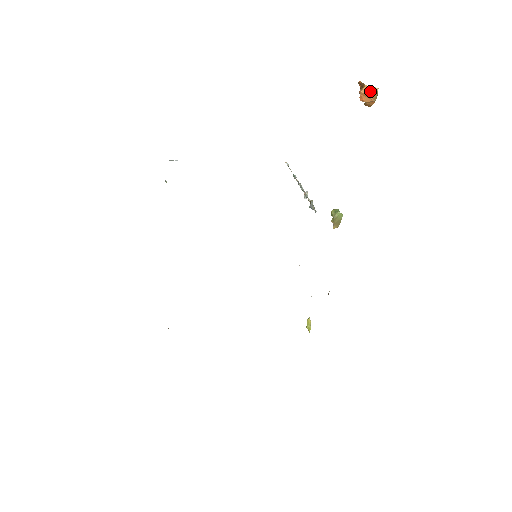
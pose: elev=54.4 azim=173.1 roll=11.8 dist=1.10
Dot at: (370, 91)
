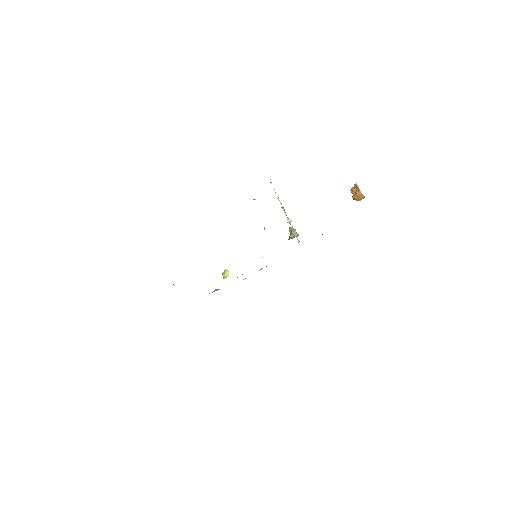
Dot at: (361, 196)
